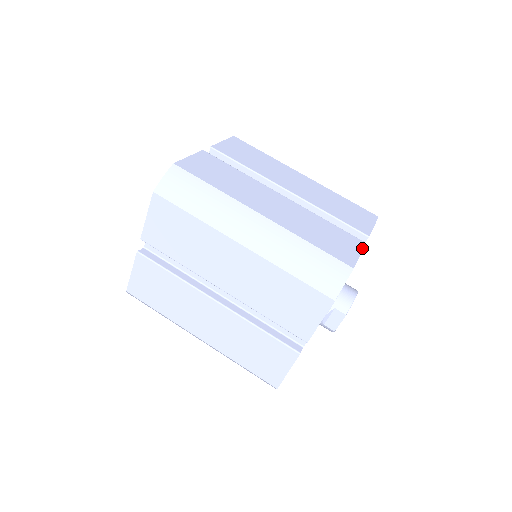
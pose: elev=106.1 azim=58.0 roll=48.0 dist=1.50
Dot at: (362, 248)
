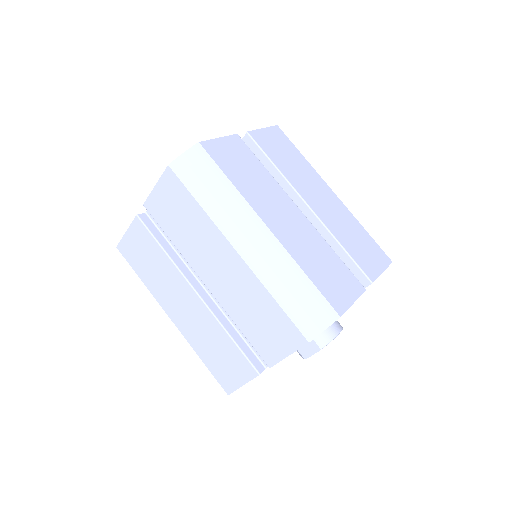
Dot at: (359, 295)
